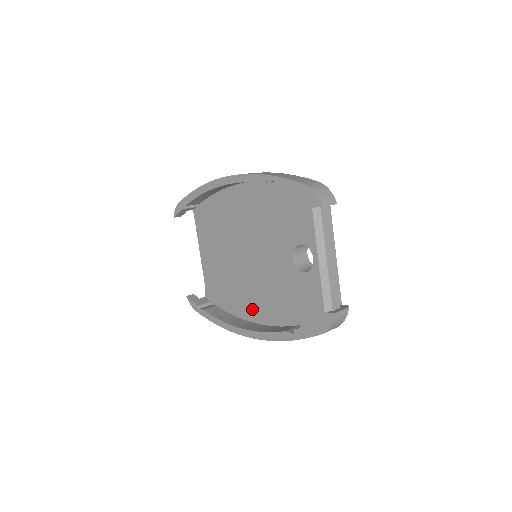
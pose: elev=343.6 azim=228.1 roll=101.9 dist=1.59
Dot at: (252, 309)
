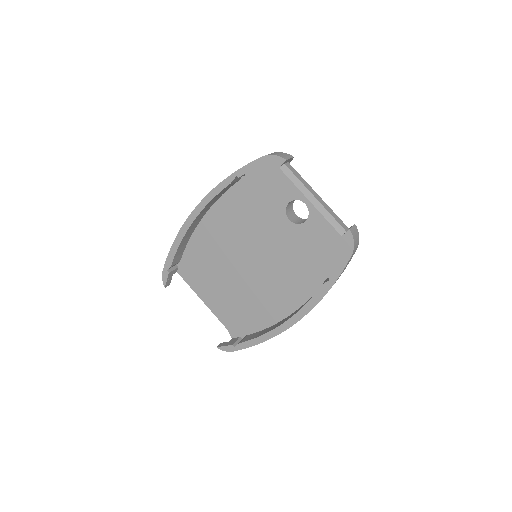
Dot at: (280, 305)
